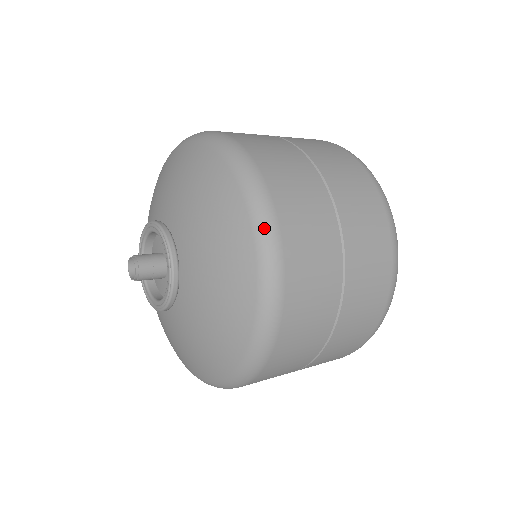
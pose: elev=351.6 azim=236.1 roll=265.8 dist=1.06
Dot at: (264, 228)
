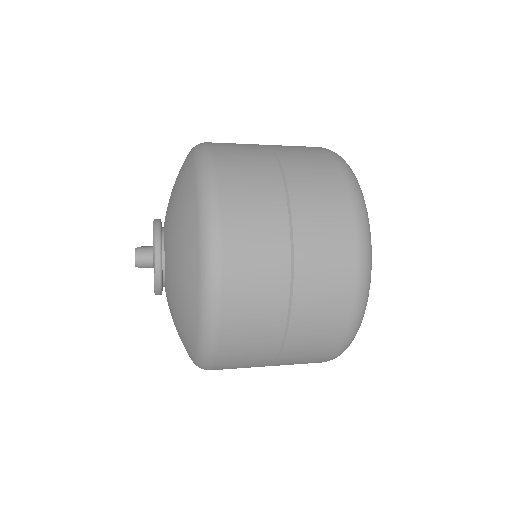
Dot at: (203, 171)
